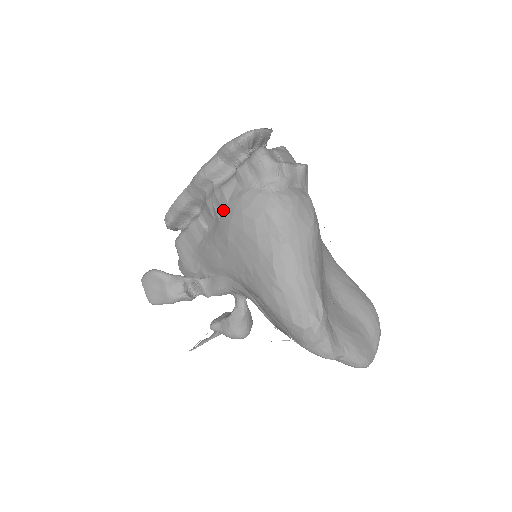
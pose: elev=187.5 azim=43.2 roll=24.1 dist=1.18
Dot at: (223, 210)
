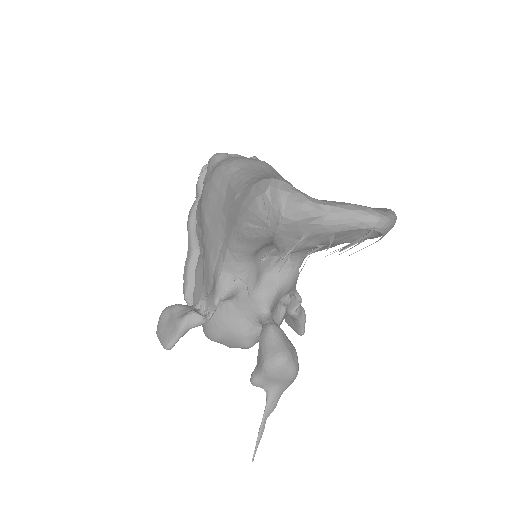
Dot at: (199, 209)
